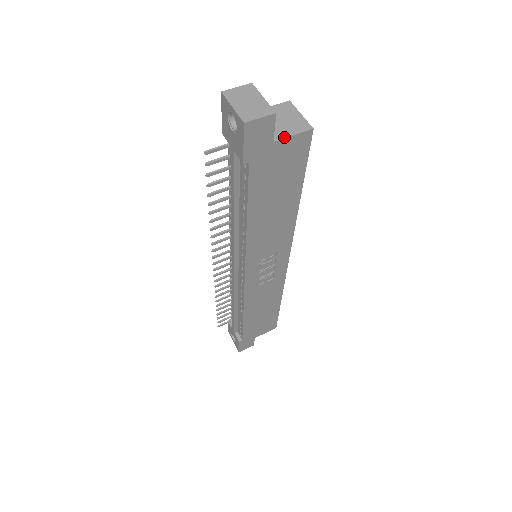
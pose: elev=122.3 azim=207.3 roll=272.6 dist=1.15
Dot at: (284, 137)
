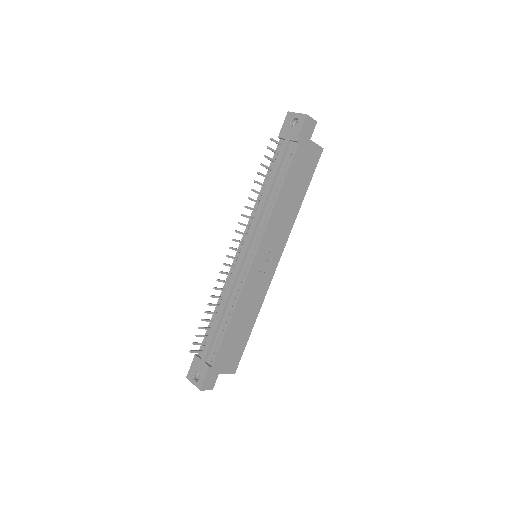
Dot at: (314, 142)
